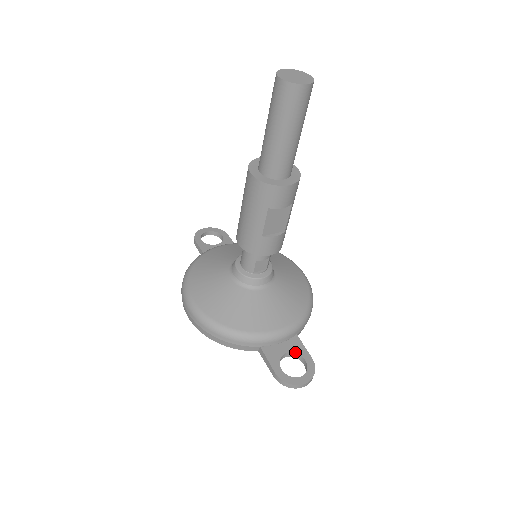
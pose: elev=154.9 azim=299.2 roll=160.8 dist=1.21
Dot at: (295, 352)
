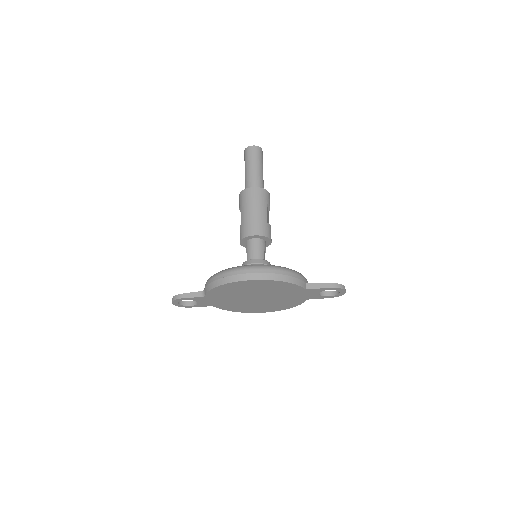
Dot at: occluded
